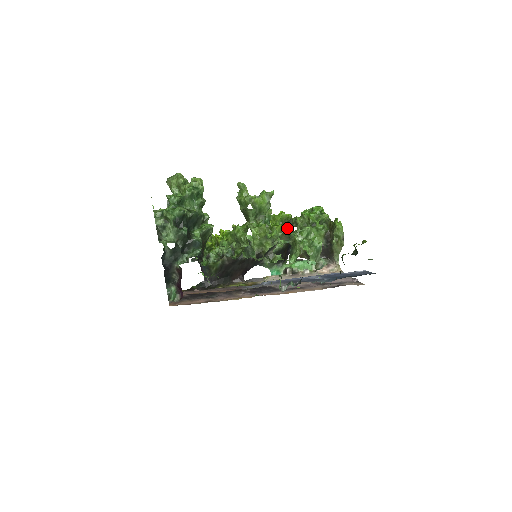
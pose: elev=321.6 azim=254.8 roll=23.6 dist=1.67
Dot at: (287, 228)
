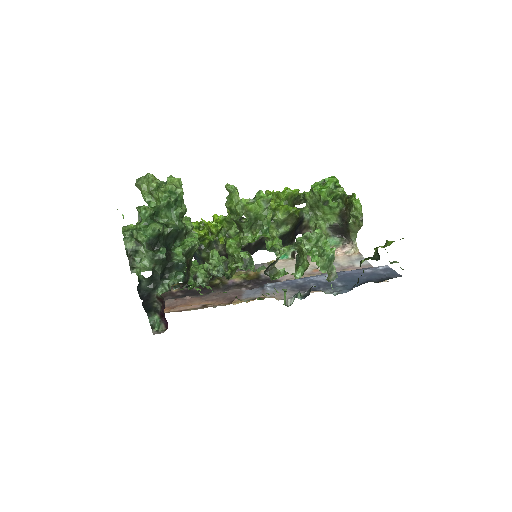
Dot at: (294, 208)
